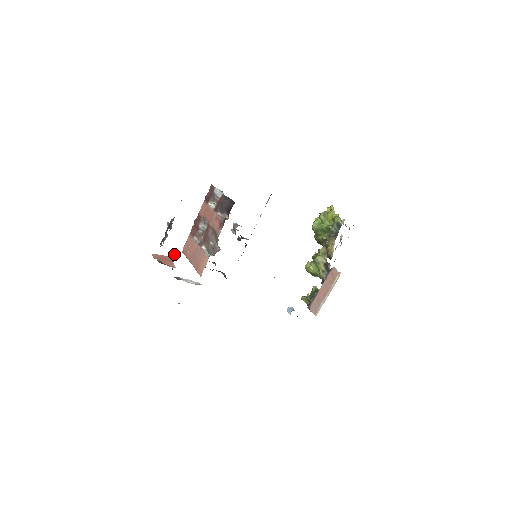
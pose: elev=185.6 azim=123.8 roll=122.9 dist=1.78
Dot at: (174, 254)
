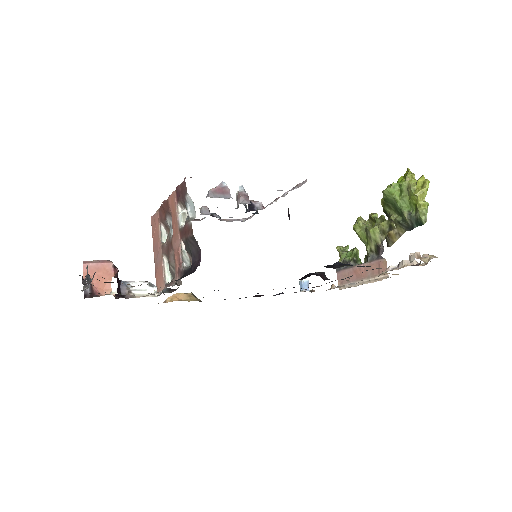
Dot at: occluded
